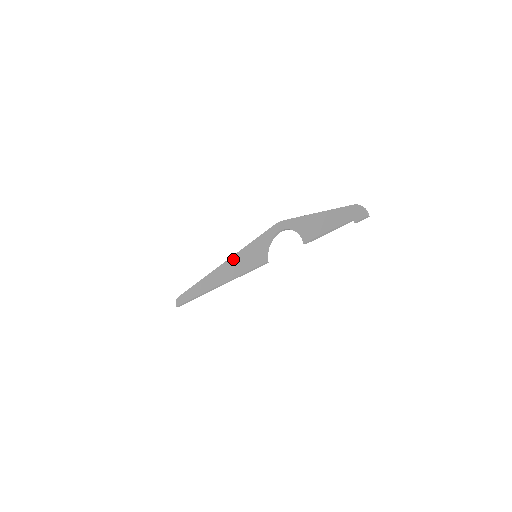
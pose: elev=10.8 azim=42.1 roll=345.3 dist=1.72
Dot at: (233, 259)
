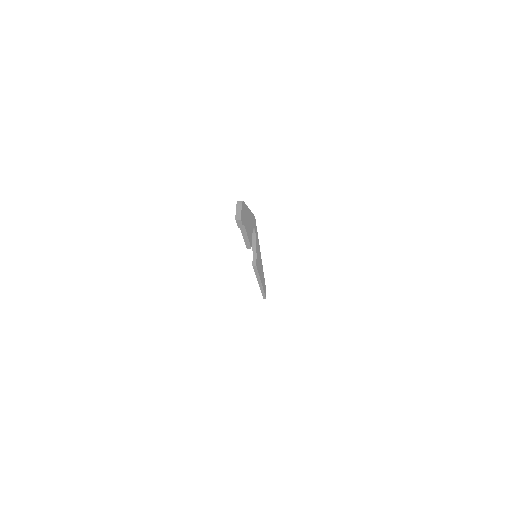
Dot at: occluded
